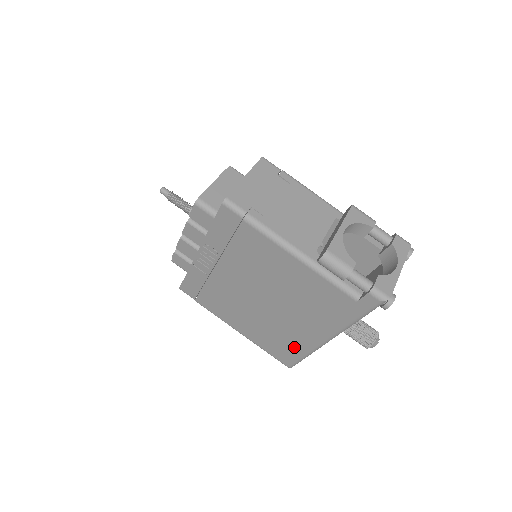
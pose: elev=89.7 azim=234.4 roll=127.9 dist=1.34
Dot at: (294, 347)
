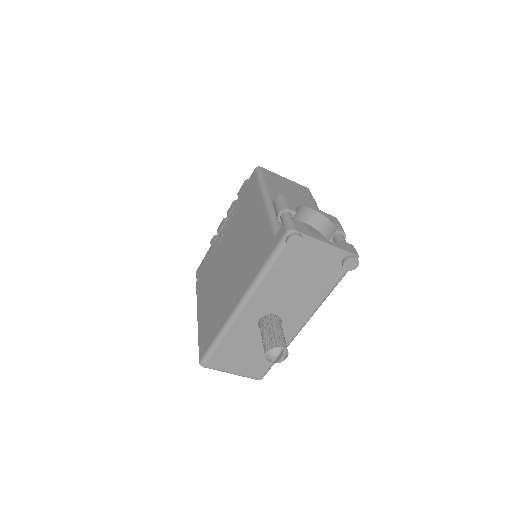
Dot at: (216, 324)
